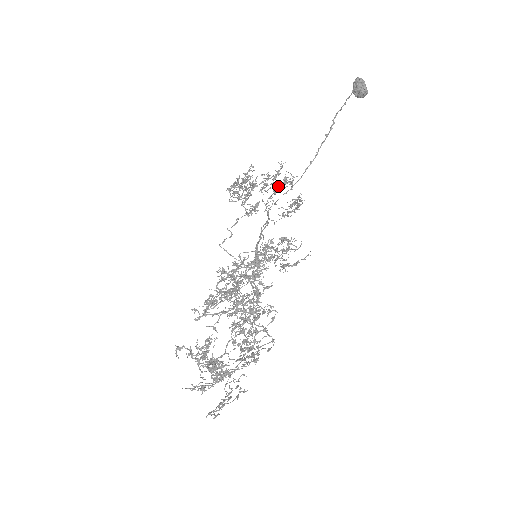
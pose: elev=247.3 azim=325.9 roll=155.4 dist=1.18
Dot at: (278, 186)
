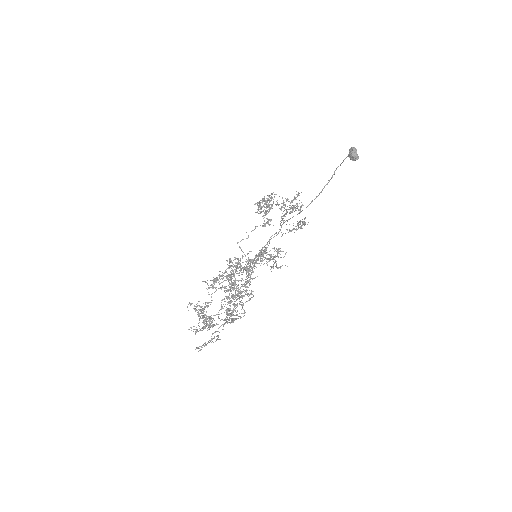
Dot at: (292, 209)
